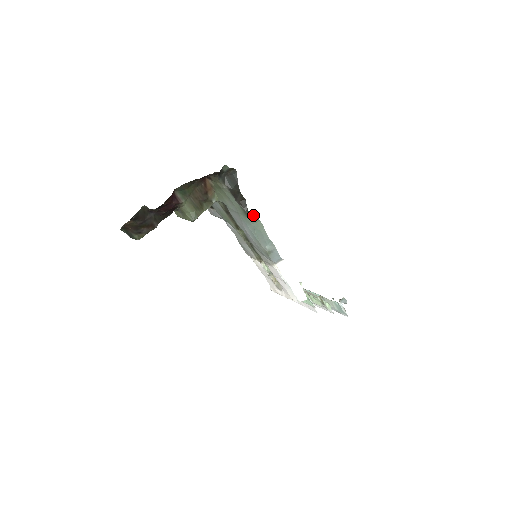
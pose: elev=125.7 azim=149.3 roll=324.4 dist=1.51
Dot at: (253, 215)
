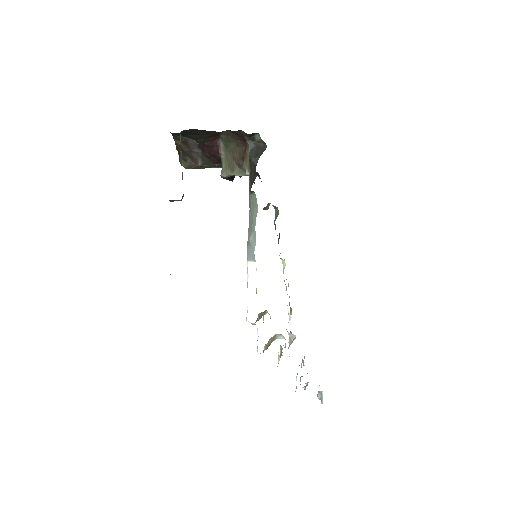
Dot at: (255, 196)
